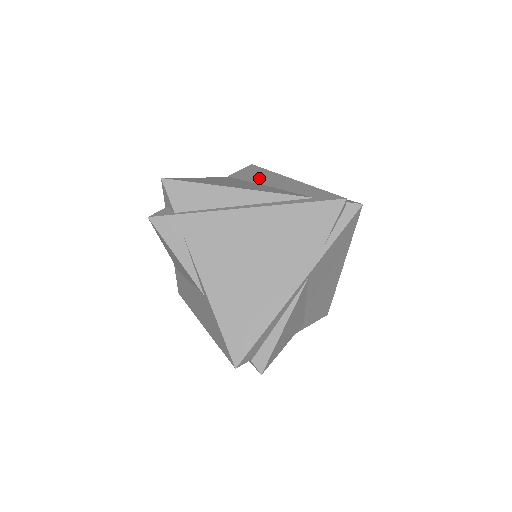
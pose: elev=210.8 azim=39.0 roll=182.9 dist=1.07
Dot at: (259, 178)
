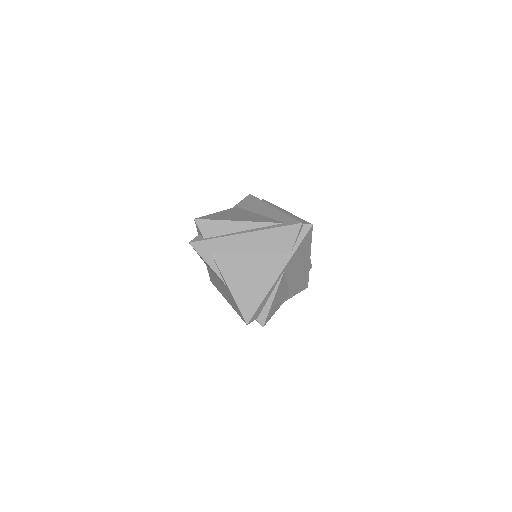
Dot at: (254, 207)
